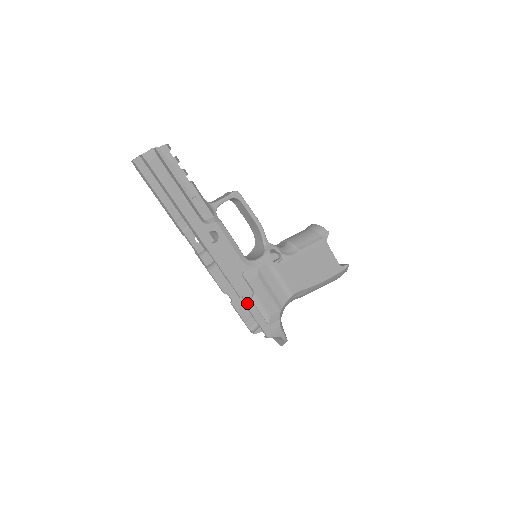
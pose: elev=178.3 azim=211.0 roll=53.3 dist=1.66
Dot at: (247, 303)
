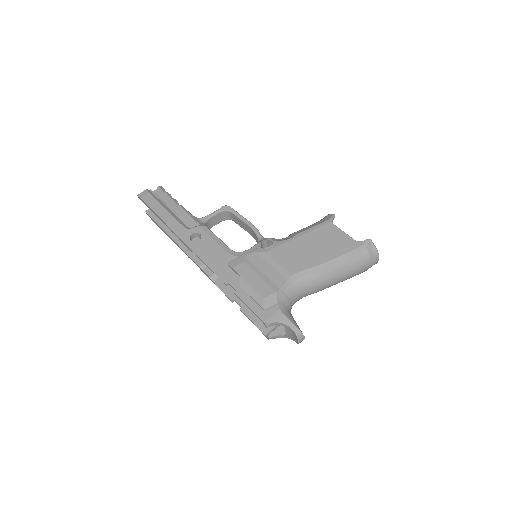
Dot at: (235, 289)
